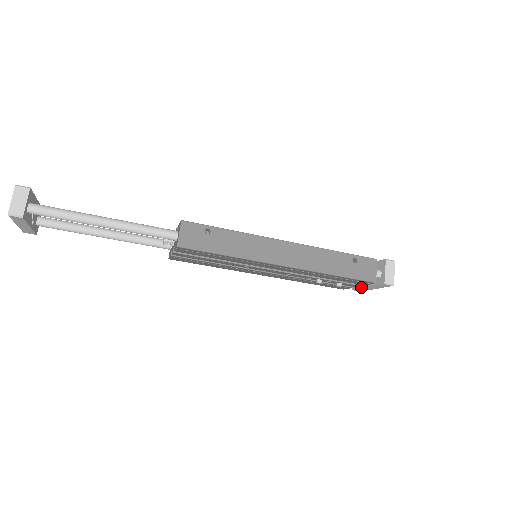
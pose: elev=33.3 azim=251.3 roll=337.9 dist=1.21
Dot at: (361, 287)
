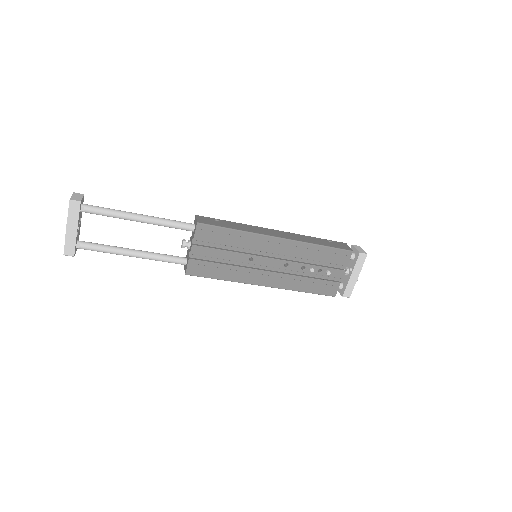
Dot at: (347, 282)
